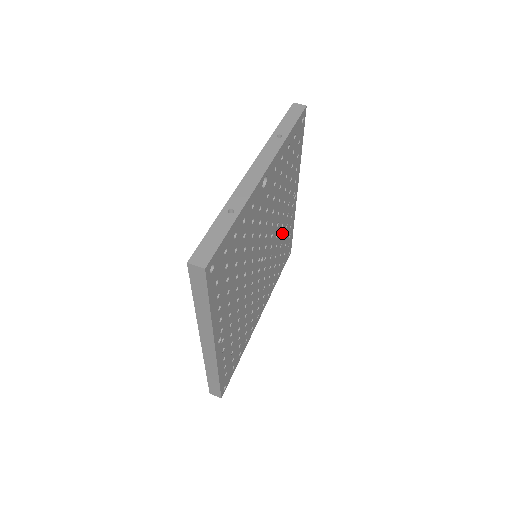
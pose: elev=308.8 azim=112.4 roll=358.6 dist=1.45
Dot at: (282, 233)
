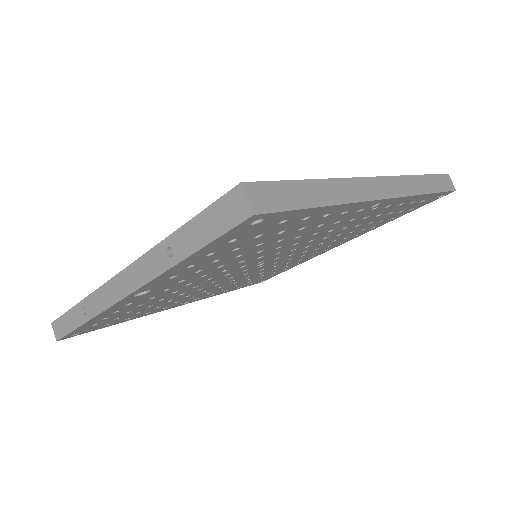
Dot at: (346, 226)
